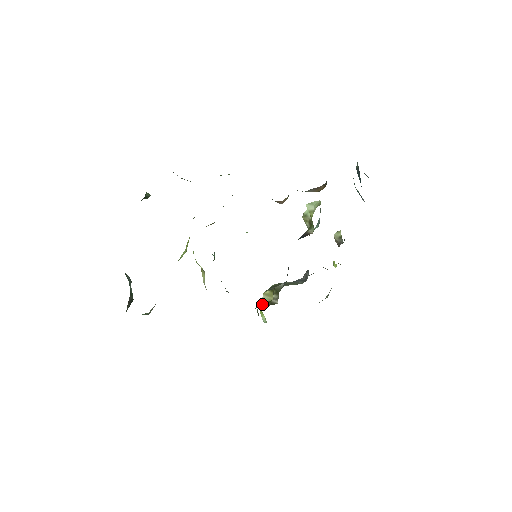
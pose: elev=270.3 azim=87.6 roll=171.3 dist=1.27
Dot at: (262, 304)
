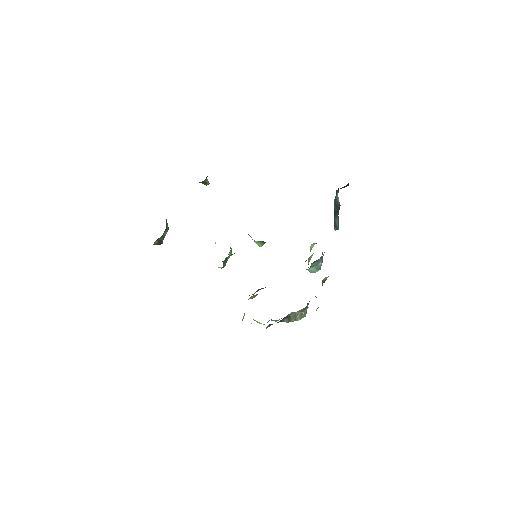
Dot at: occluded
